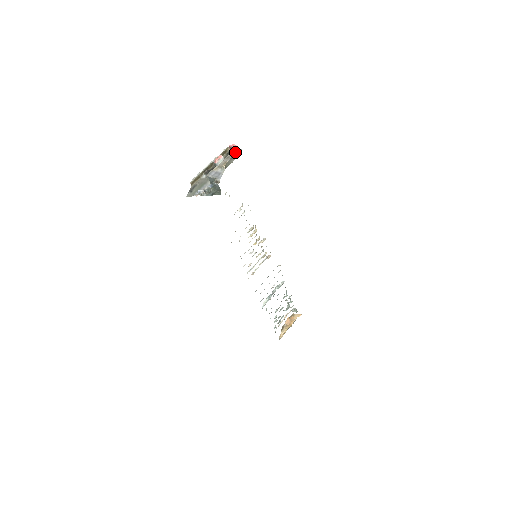
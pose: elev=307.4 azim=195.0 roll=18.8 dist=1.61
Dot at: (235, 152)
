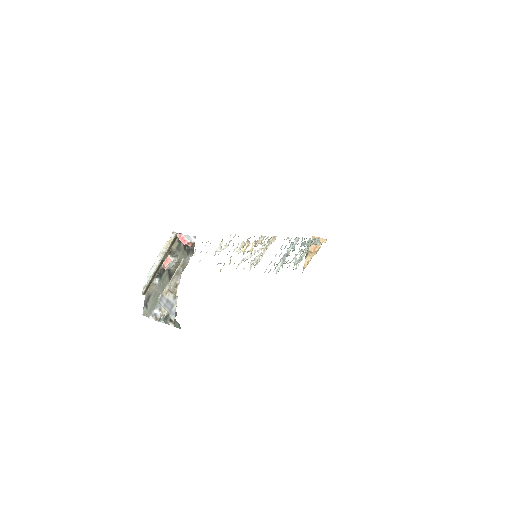
Dot at: (188, 246)
